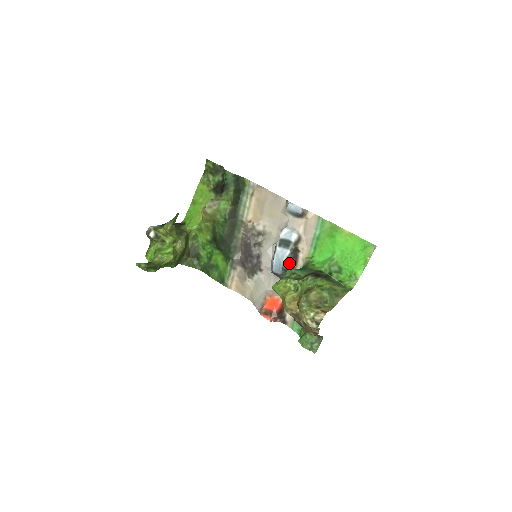
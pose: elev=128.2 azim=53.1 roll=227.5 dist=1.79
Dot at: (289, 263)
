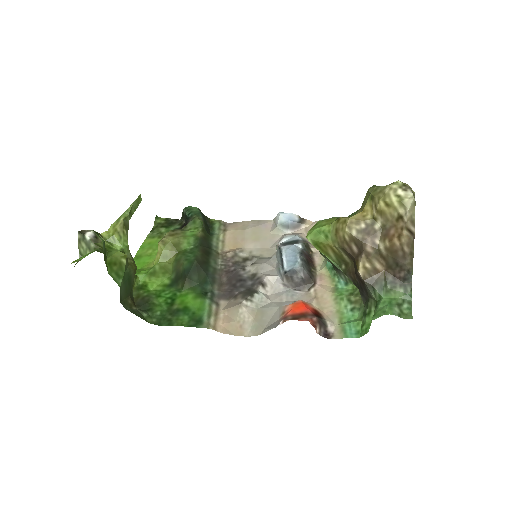
Dot at: (306, 257)
